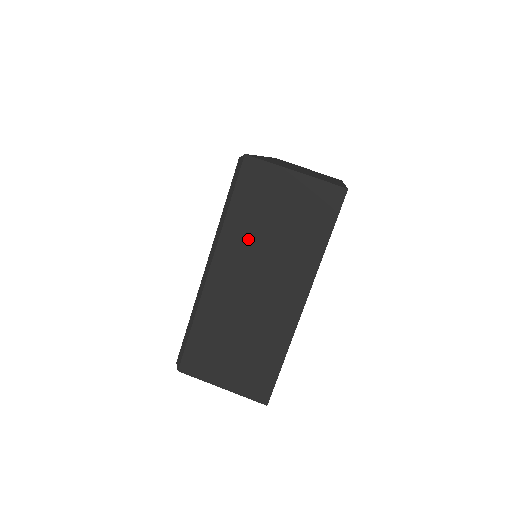
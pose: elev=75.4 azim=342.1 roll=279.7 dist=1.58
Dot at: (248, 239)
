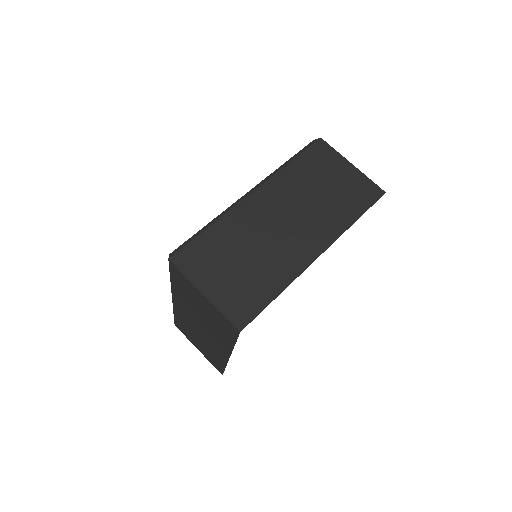
Dot at: (187, 303)
